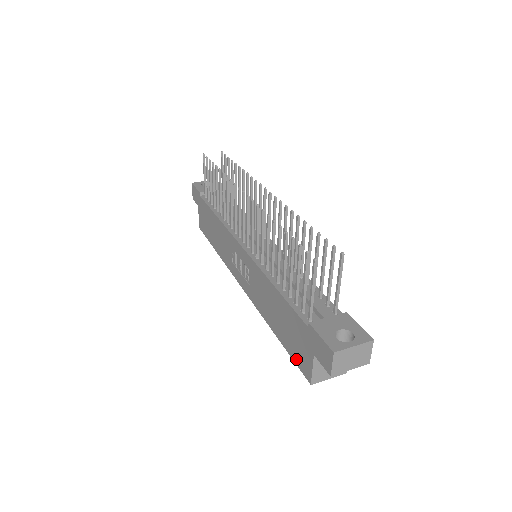
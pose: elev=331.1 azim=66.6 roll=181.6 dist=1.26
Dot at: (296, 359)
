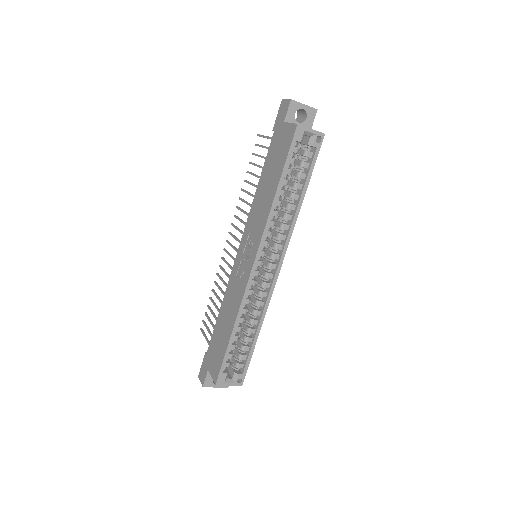
Dot at: (287, 148)
